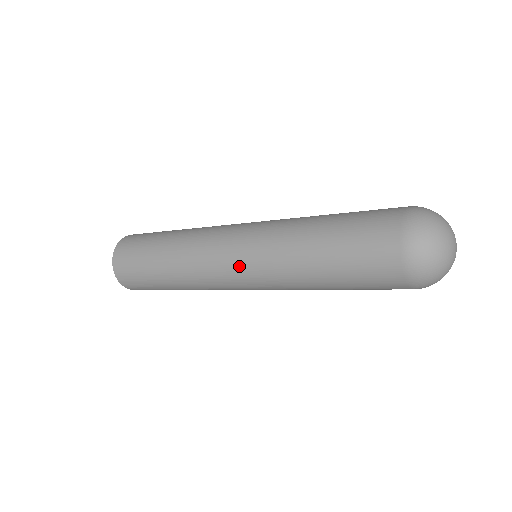
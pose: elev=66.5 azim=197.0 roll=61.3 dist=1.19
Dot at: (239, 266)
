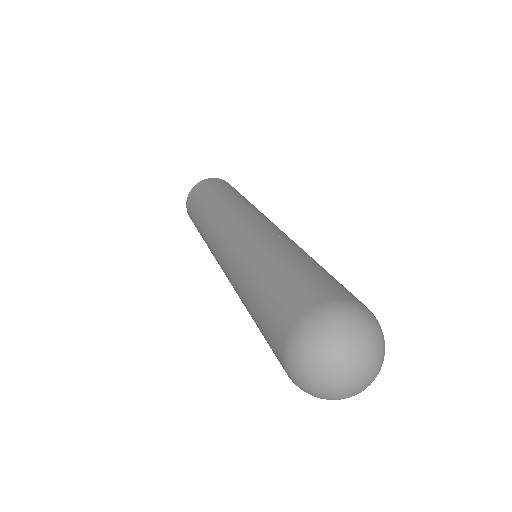
Dot at: (227, 241)
